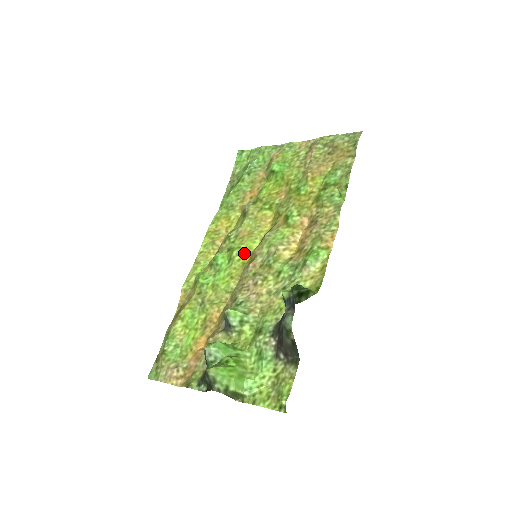
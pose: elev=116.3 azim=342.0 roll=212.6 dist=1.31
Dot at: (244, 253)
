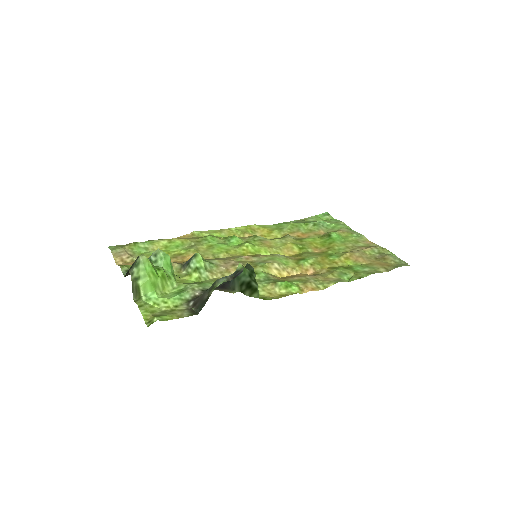
Dot at: (252, 250)
